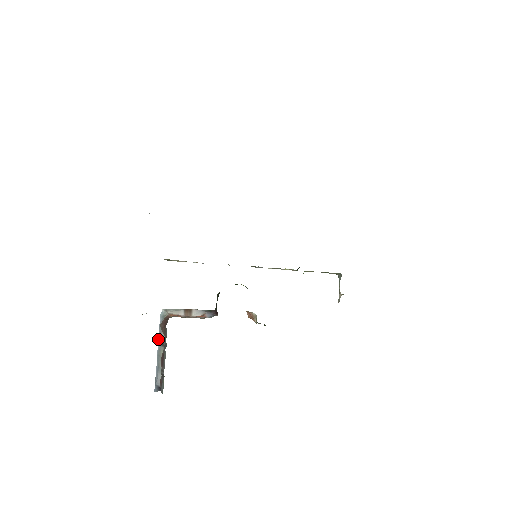
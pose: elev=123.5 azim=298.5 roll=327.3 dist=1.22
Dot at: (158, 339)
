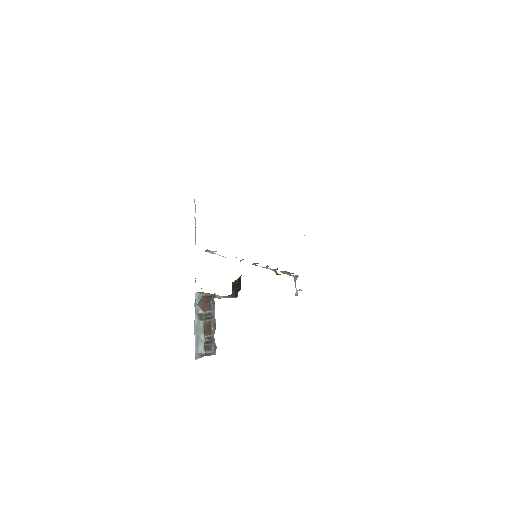
Dot at: (195, 316)
